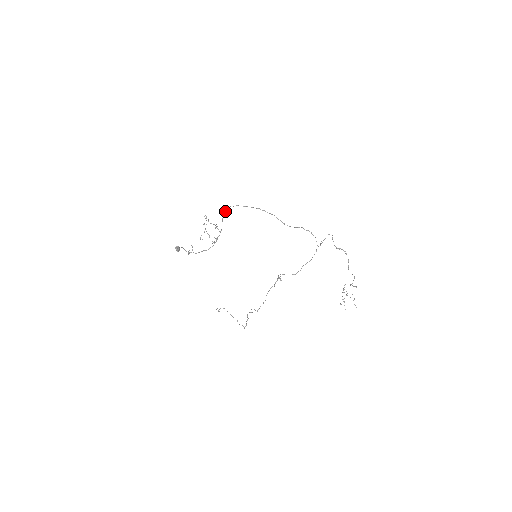
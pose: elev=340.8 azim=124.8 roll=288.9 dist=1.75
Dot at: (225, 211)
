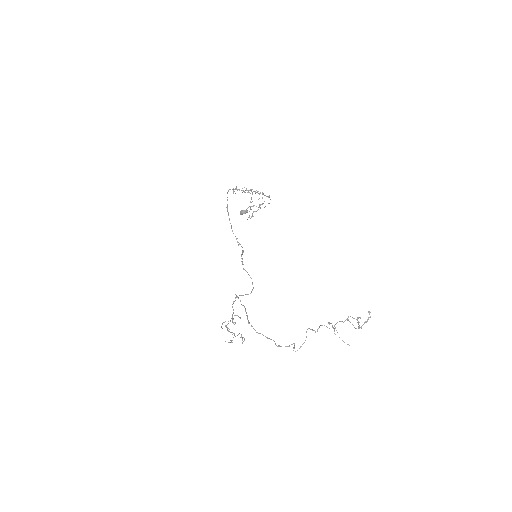
Dot at: (234, 189)
